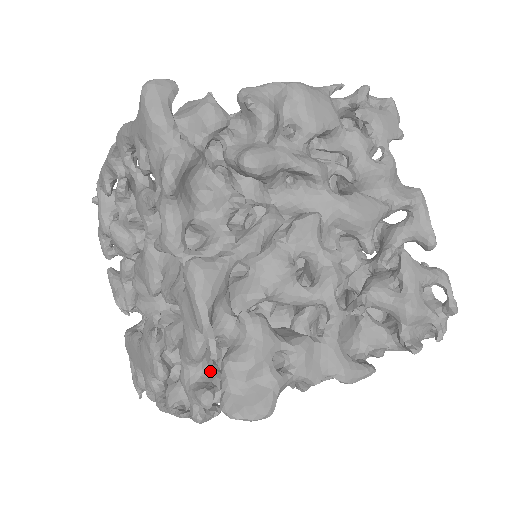
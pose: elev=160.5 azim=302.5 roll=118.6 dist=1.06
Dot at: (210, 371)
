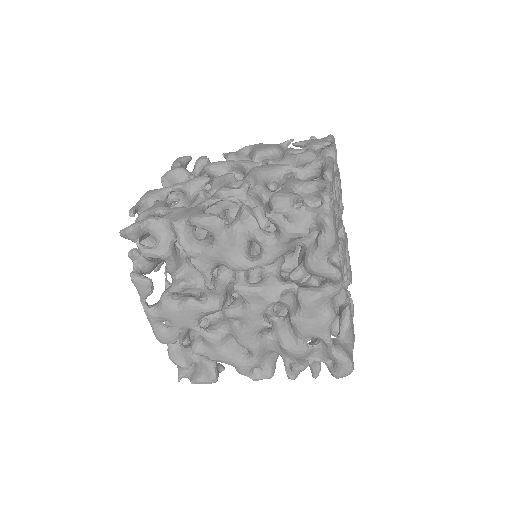
Dot at: occluded
